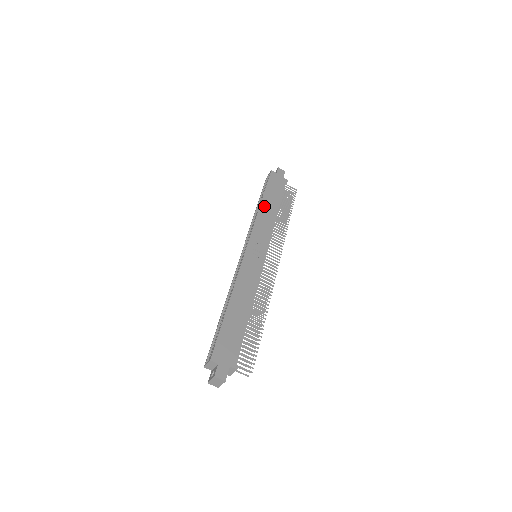
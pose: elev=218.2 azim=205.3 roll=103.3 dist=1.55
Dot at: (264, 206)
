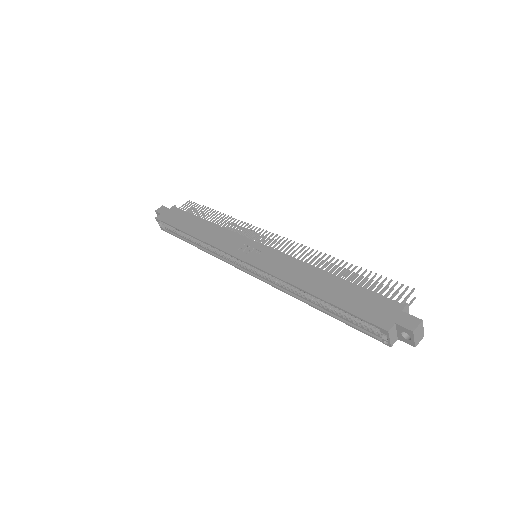
Dot at: (196, 233)
